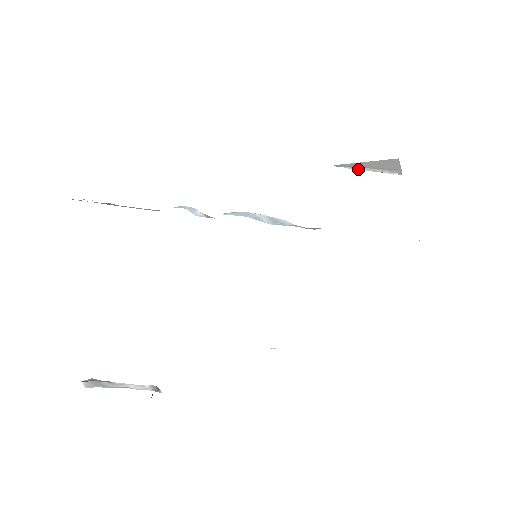
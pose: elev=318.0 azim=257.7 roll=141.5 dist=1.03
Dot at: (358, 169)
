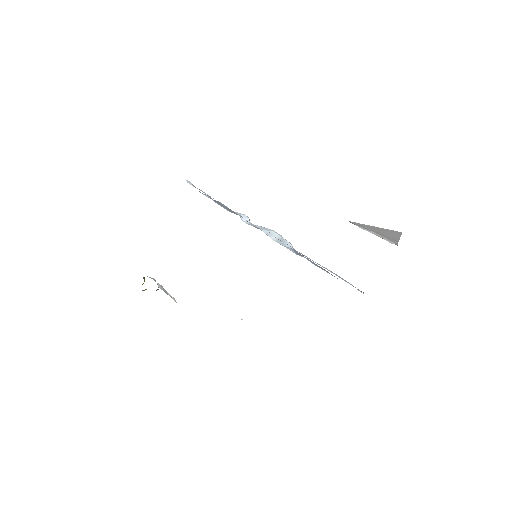
Dot at: (366, 230)
